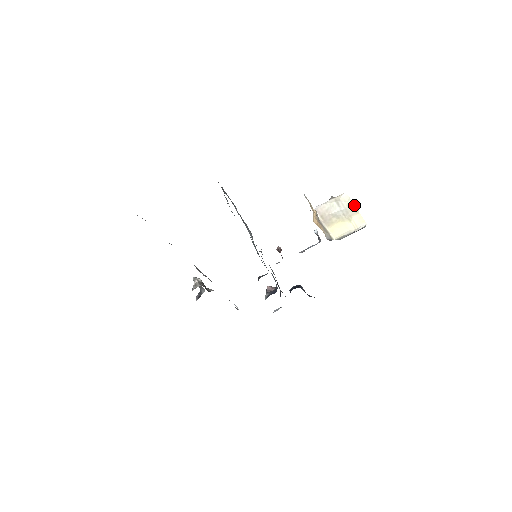
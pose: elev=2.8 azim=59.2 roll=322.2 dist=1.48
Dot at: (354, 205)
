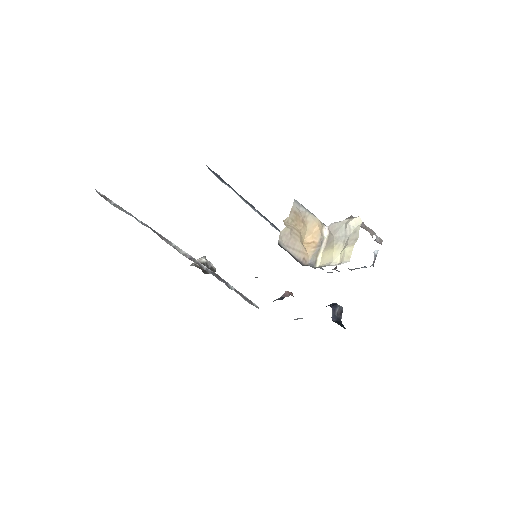
Dot at: (358, 234)
